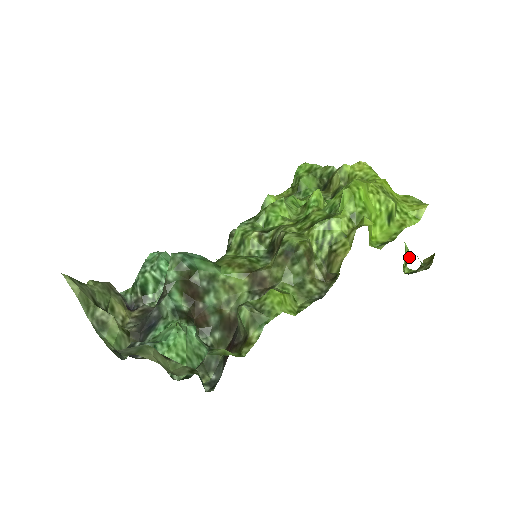
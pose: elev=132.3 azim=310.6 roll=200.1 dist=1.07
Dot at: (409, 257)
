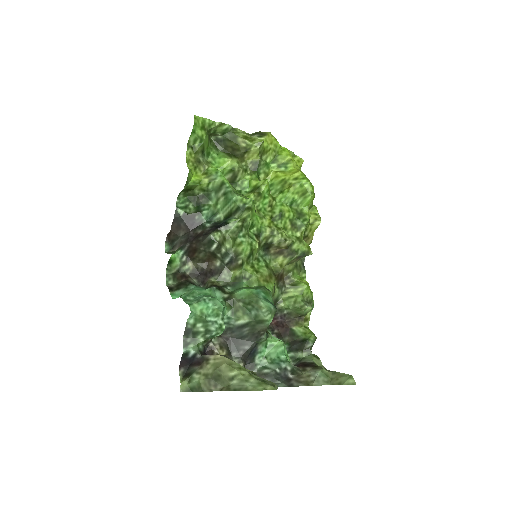
Dot at: occluded
